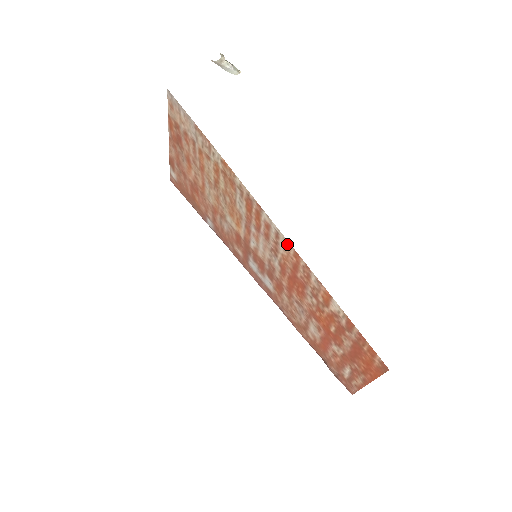
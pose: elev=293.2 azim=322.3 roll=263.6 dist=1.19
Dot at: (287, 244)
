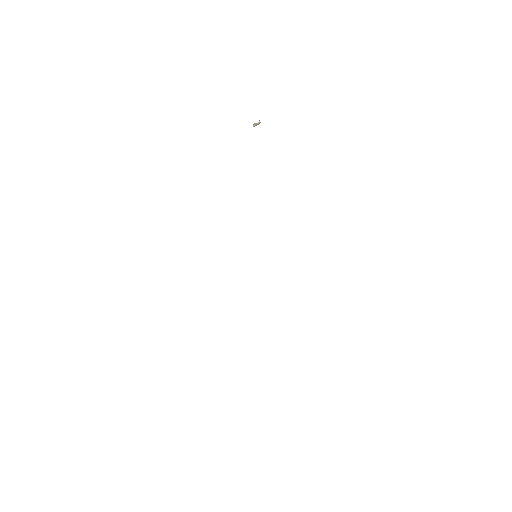
Dot at: occluded
